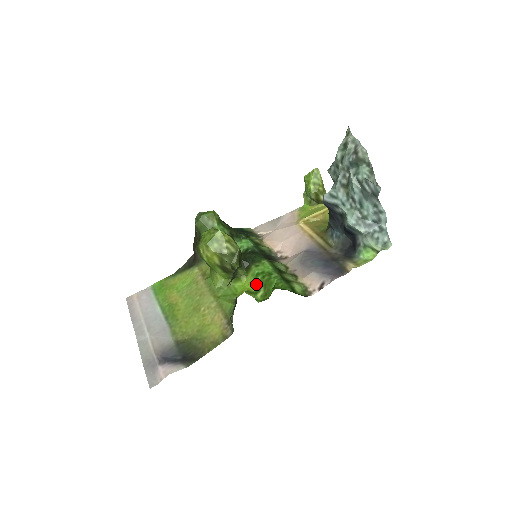
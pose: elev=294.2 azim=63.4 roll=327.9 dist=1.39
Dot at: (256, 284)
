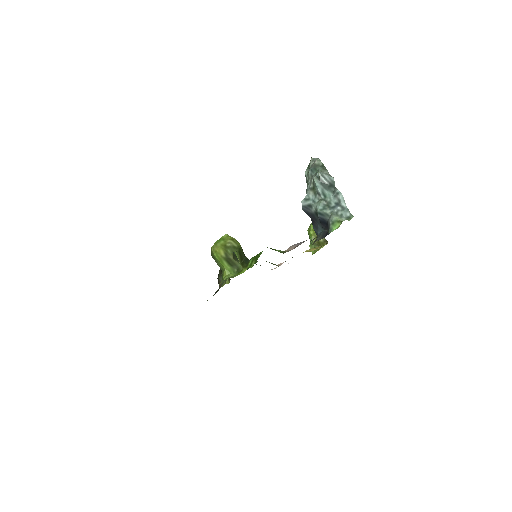
Dot at: (250, 262)
